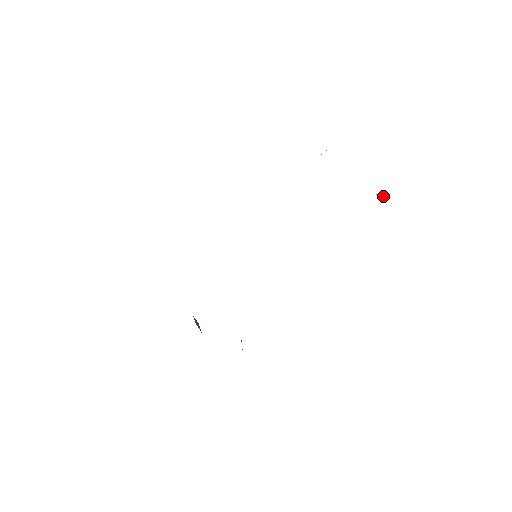
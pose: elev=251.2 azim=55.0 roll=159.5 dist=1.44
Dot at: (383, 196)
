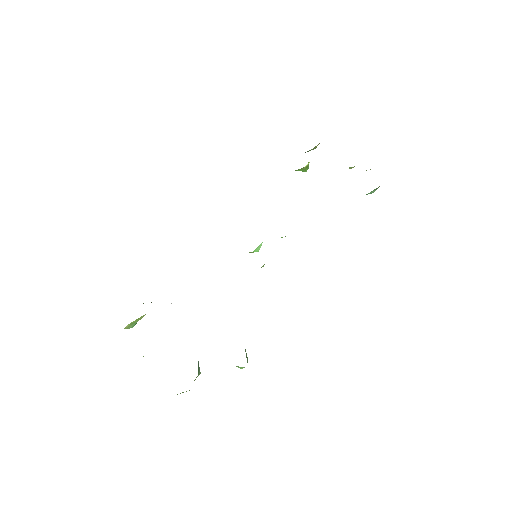
Dot at: occluded
